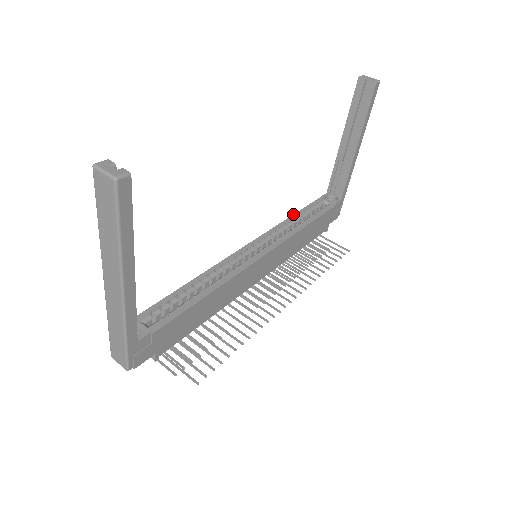
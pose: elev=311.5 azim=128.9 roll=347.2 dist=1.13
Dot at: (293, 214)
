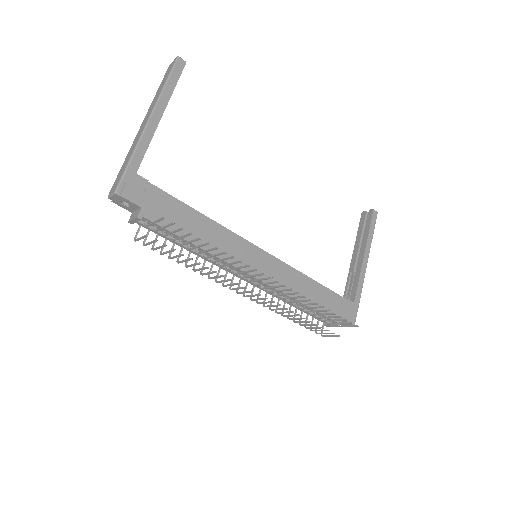
Dot at: occluded
